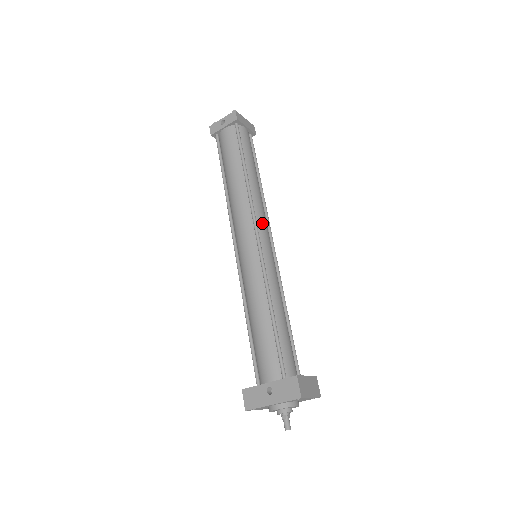
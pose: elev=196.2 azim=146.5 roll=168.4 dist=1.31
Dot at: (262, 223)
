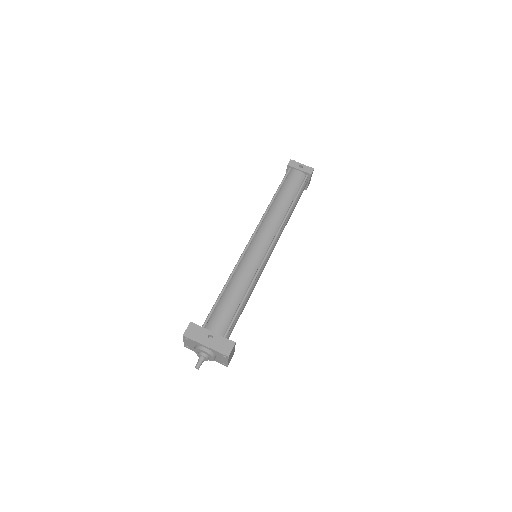
Dot at: (276, 242)
